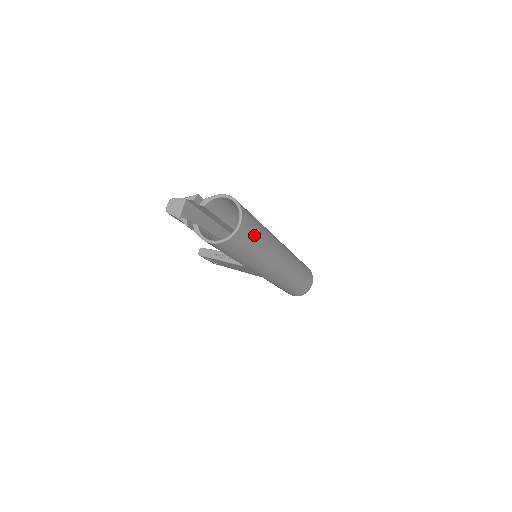
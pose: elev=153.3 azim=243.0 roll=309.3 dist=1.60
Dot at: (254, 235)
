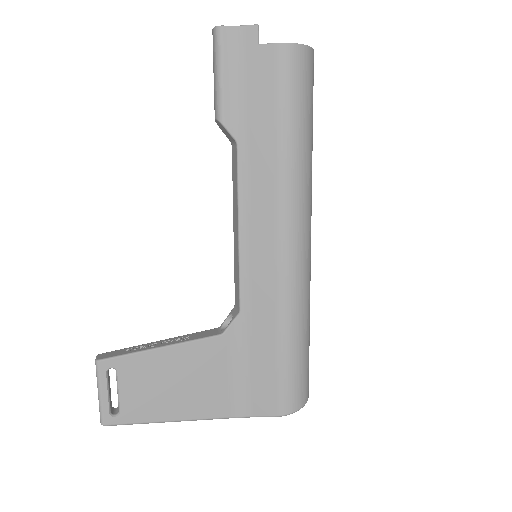
Dot at: occluded
